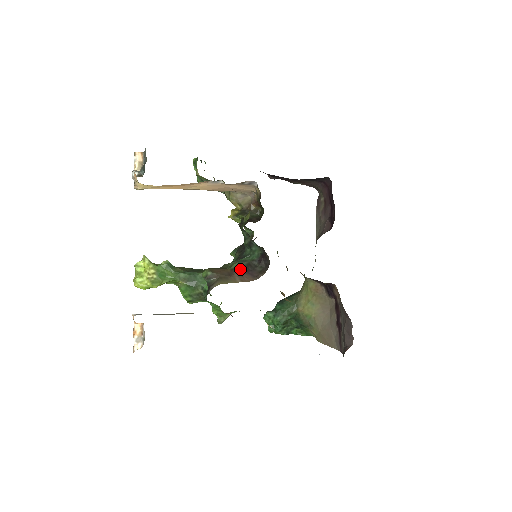
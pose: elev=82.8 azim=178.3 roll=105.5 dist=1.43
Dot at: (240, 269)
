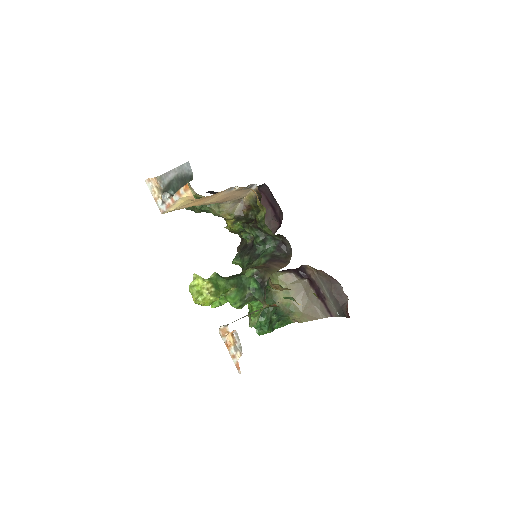
Dot at: (270, 261)
